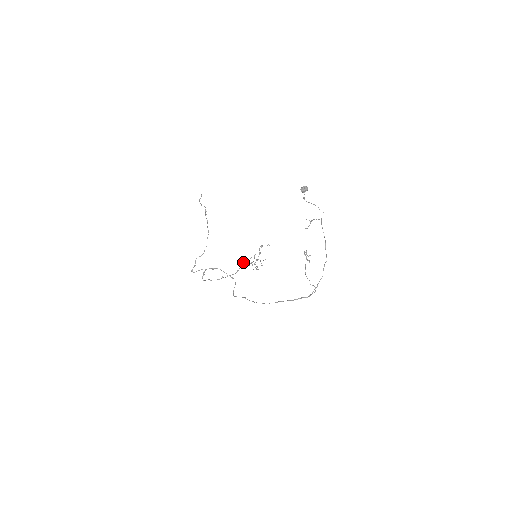
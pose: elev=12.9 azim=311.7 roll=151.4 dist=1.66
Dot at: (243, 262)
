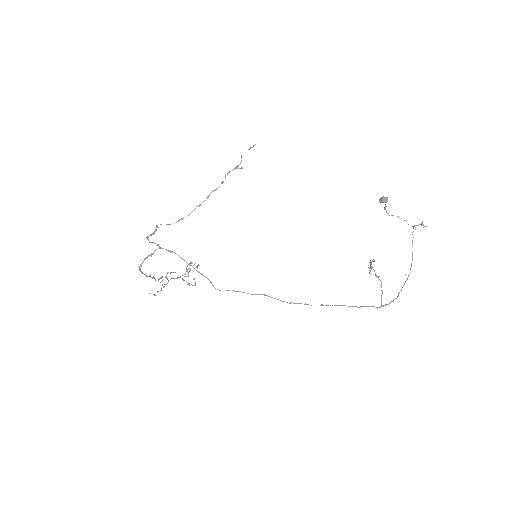
Dot at: occluded
